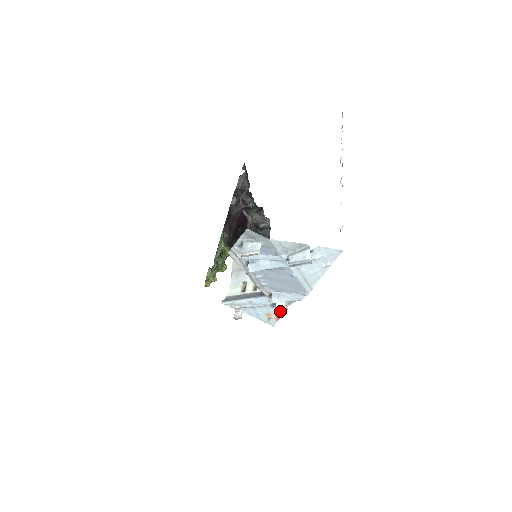
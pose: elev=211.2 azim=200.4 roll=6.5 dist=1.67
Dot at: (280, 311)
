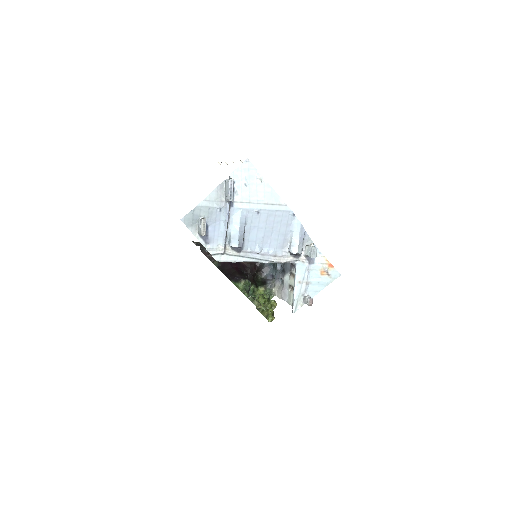
Dot at: (310, 251)
